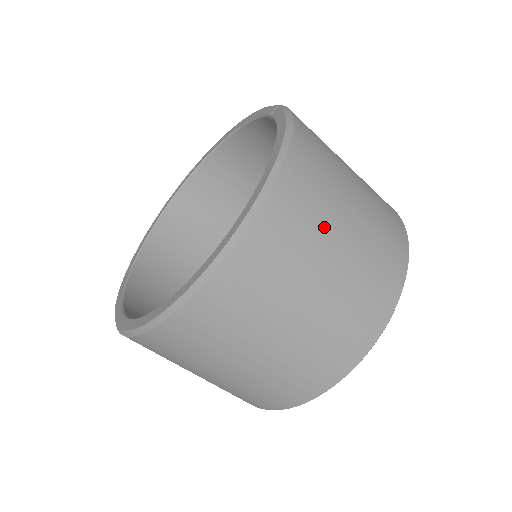
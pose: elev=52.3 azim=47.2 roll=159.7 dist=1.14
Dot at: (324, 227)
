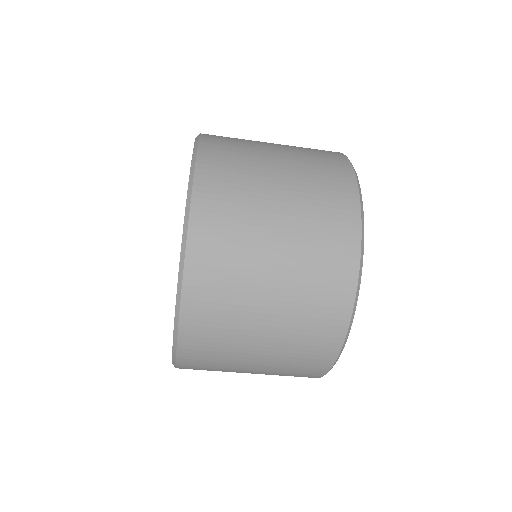
Dot at: (254, 186)
